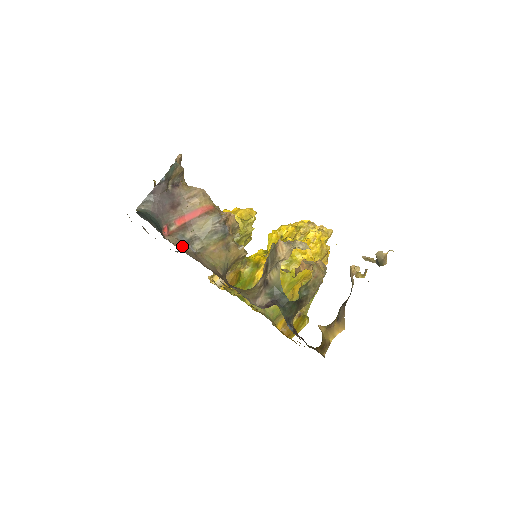
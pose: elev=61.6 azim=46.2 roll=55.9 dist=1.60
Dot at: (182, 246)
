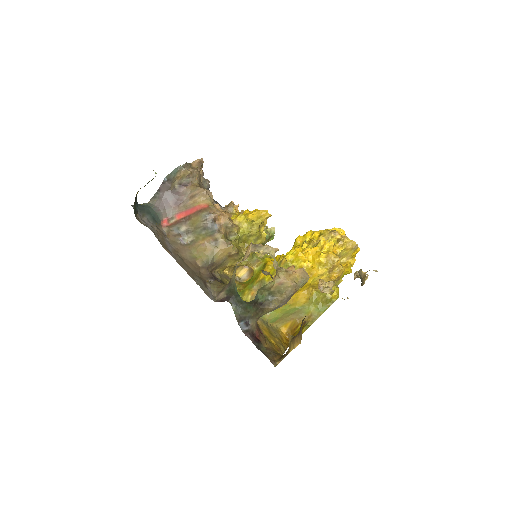
Dot at: (172, 237)
